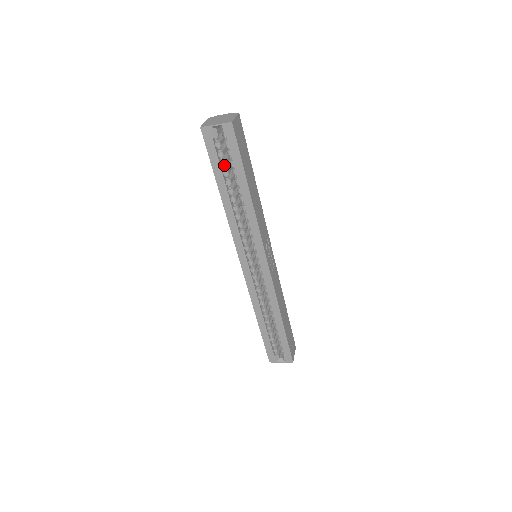
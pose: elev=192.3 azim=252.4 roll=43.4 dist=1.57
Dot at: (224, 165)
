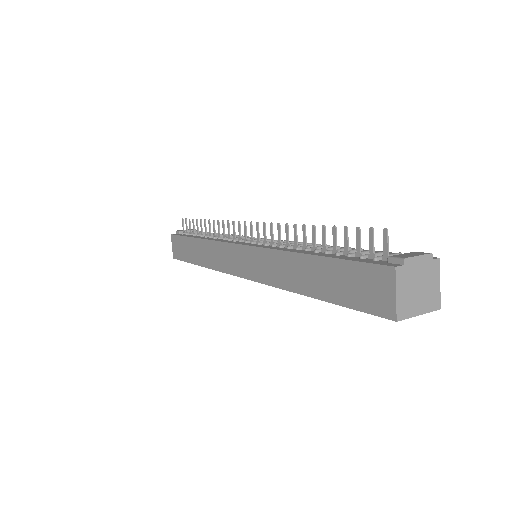
Dot at: occluded
